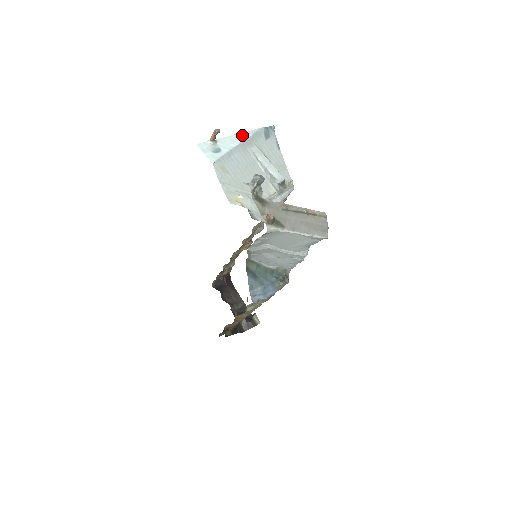
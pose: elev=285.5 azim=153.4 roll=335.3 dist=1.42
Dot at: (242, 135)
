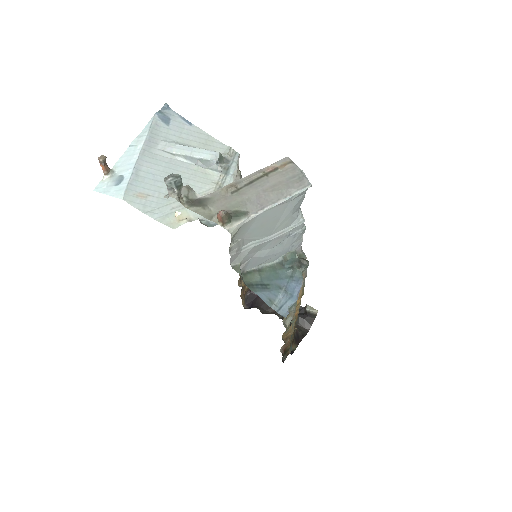
Dot at: (137, 141)
